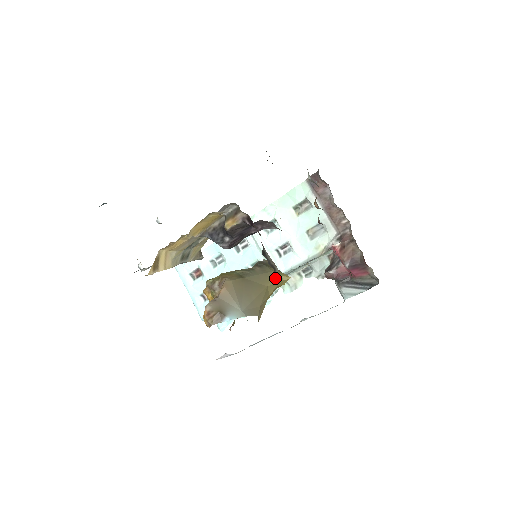
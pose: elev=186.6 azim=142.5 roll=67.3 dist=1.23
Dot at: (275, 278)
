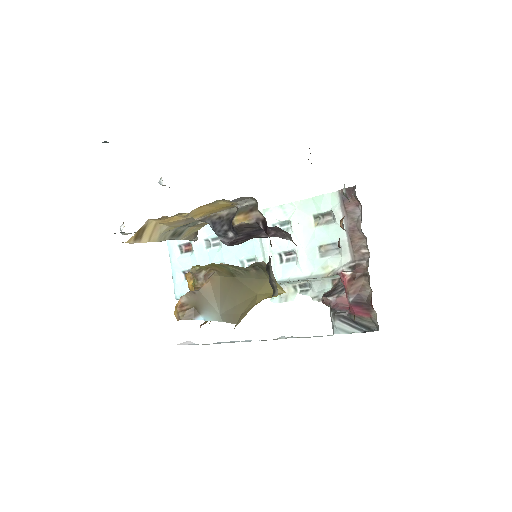
Dot at: (268, 287)
